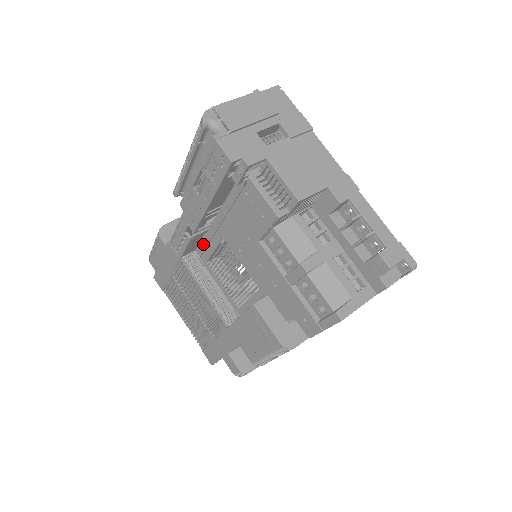
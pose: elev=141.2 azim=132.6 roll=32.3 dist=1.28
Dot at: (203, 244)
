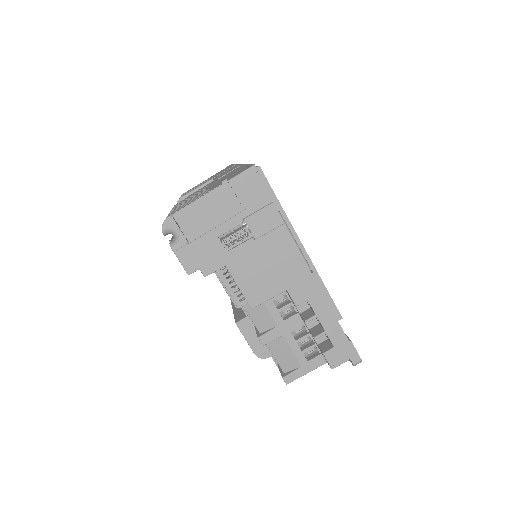
Dot at: occluded
